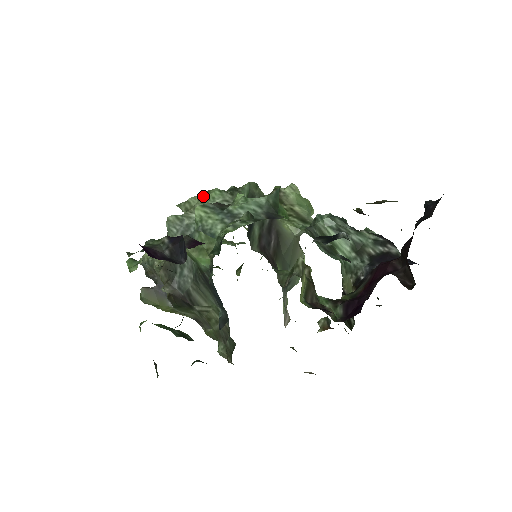
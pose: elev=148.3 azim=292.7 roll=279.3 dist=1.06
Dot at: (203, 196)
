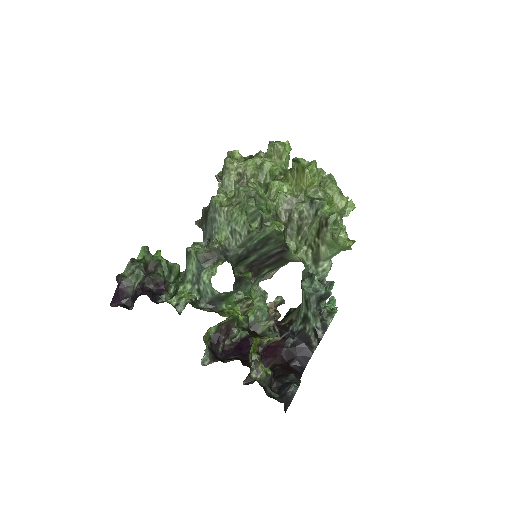
Dot at: (239, 208)
